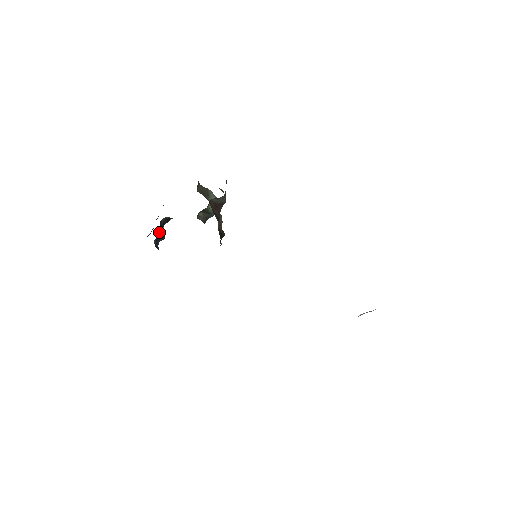
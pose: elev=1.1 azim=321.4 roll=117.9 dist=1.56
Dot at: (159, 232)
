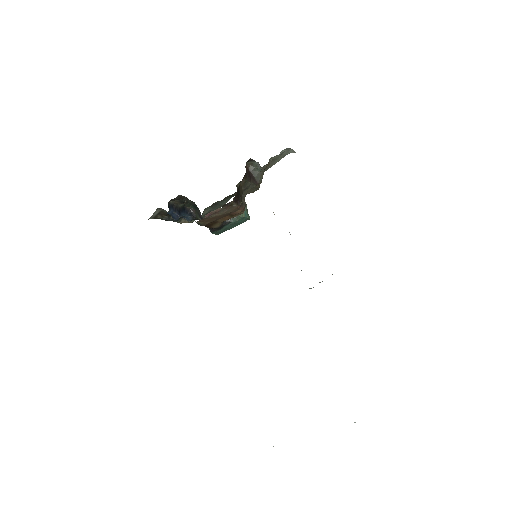
Dot at: (179, 206)
